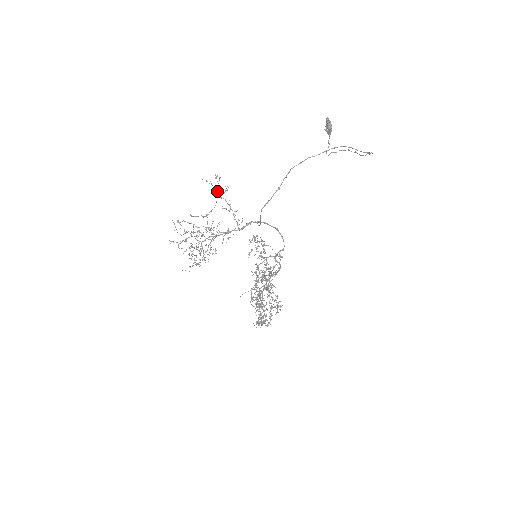
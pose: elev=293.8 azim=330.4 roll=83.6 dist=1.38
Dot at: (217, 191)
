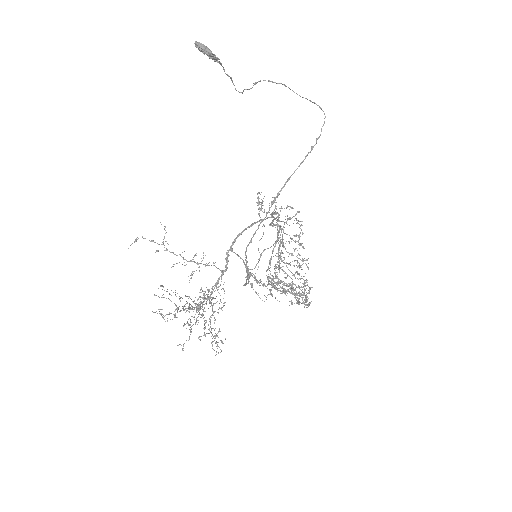
Dot at: occluded
